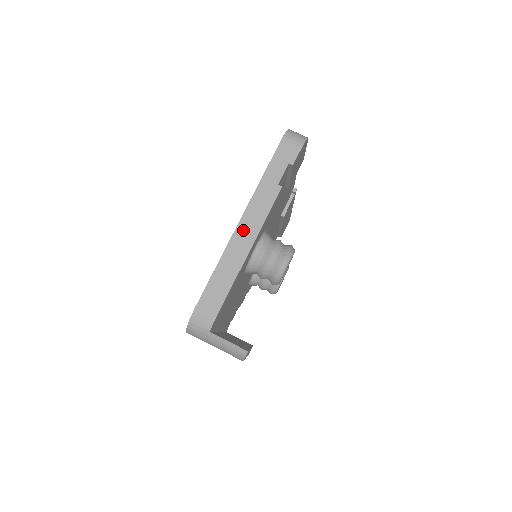
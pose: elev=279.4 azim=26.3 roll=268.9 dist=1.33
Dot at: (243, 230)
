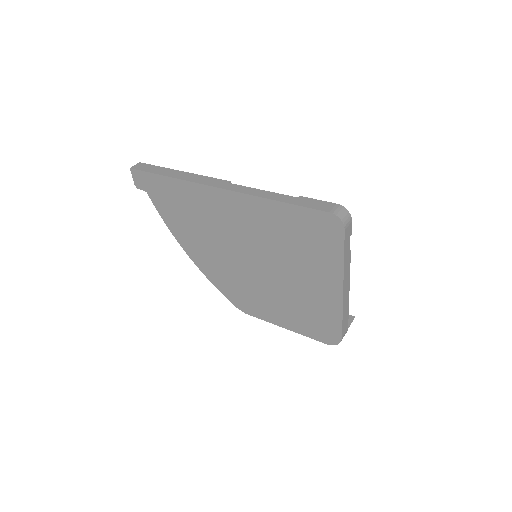
Dot at: (345, 290)
